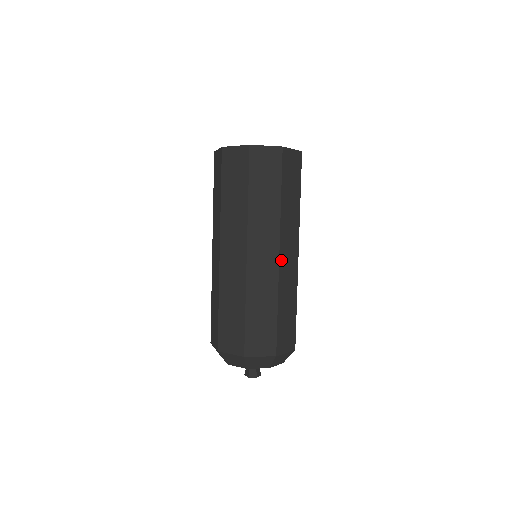
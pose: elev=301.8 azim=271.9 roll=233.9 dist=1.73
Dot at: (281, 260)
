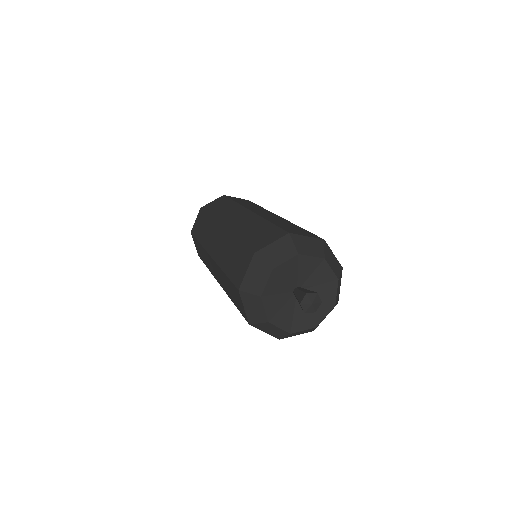
Dot at: occluded
